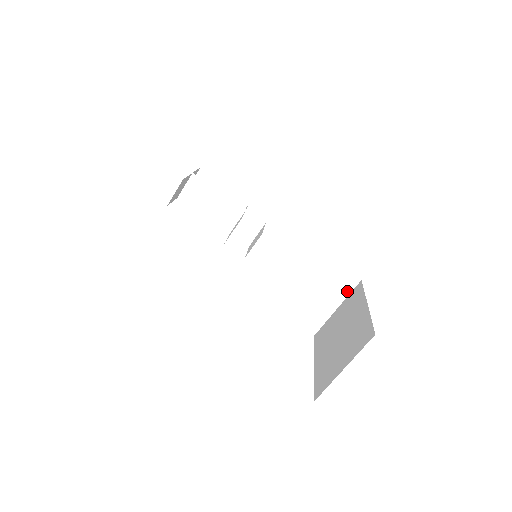
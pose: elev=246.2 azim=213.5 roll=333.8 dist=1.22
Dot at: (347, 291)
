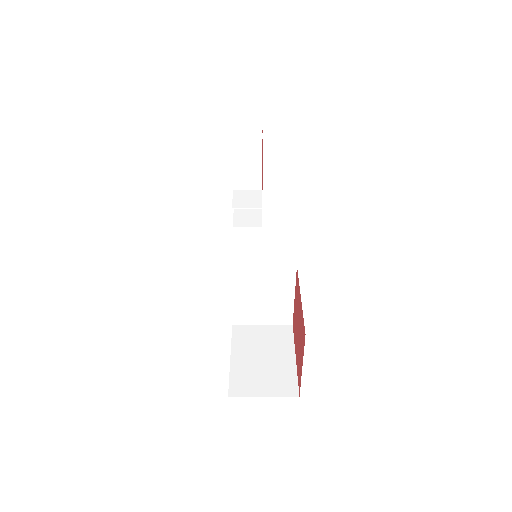
Dot at: (279, 322)
